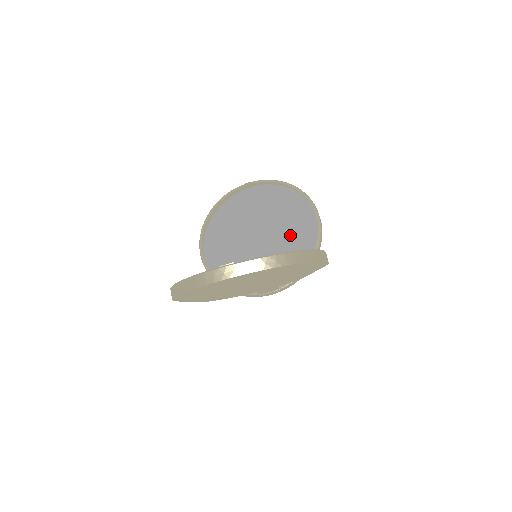
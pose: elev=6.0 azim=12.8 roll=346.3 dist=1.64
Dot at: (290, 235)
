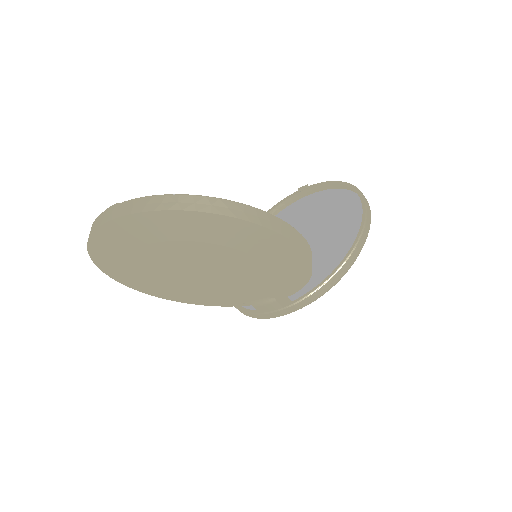
Dot at: (328, 244)
